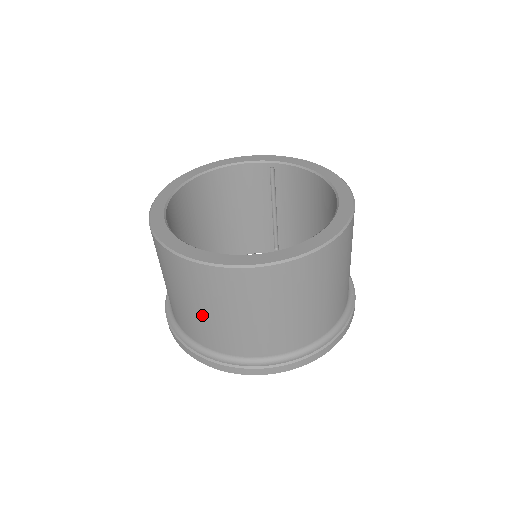
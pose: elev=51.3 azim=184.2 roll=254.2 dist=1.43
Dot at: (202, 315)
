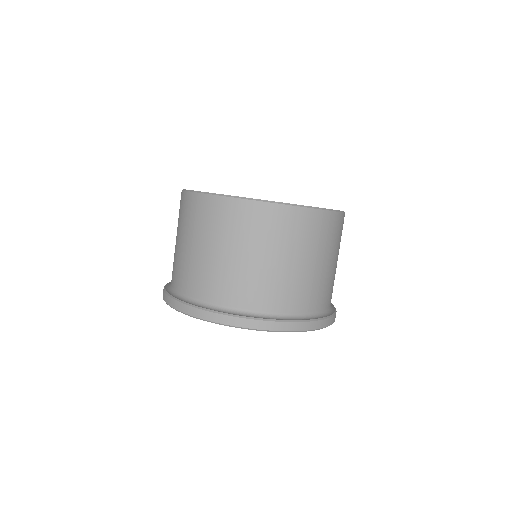
Dot at: (247, 264)
